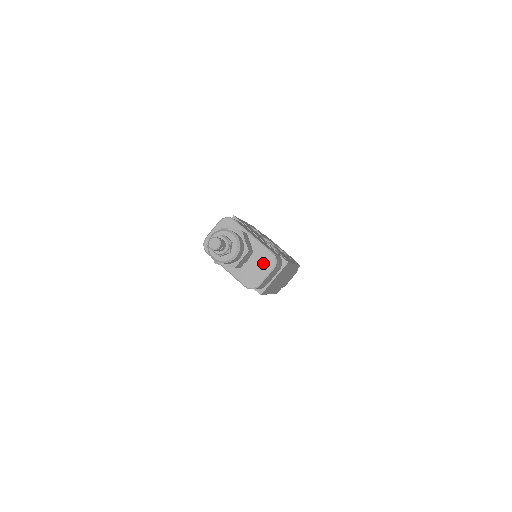
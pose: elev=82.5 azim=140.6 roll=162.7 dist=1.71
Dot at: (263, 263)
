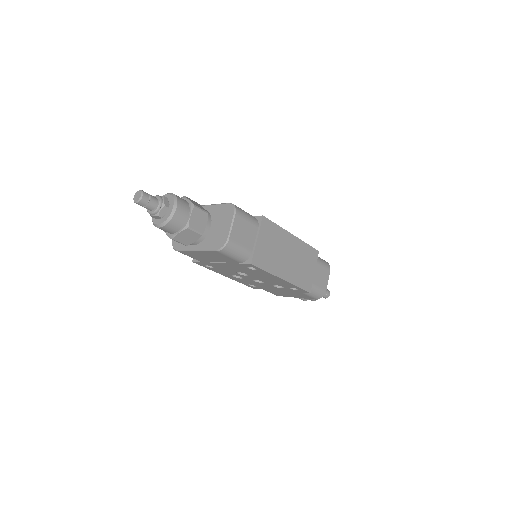
Dot at: (224, 218)
